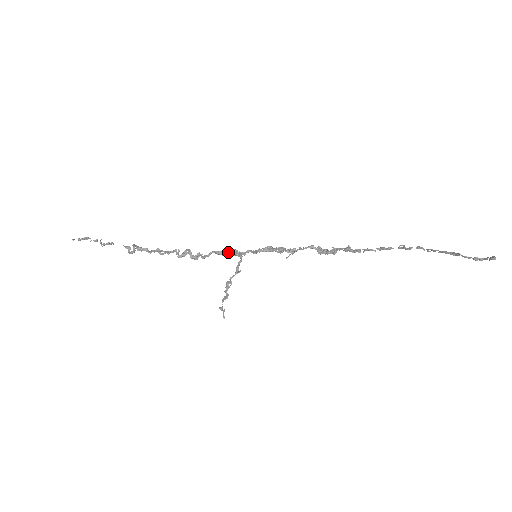
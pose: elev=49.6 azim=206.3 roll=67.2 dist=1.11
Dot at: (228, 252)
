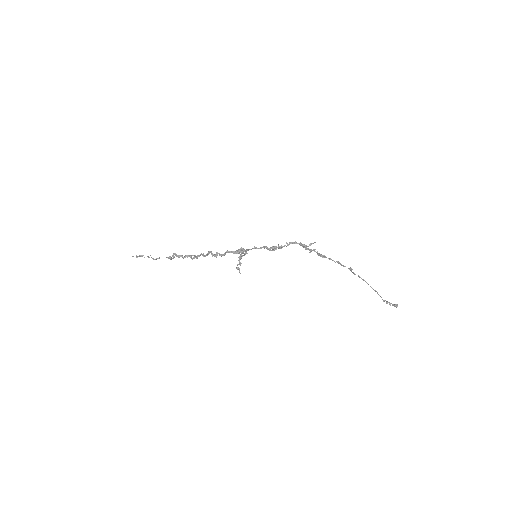
Dot at: (237, 251)
